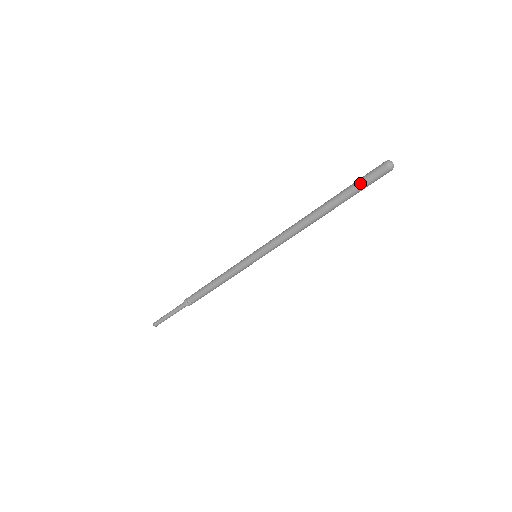
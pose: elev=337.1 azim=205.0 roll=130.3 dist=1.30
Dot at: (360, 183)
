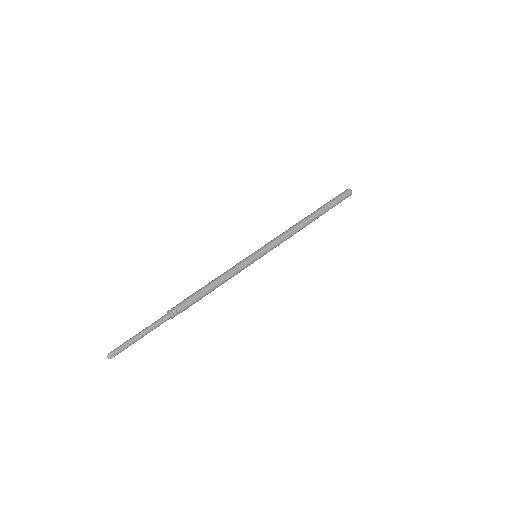
Dot at: (336, 200)
